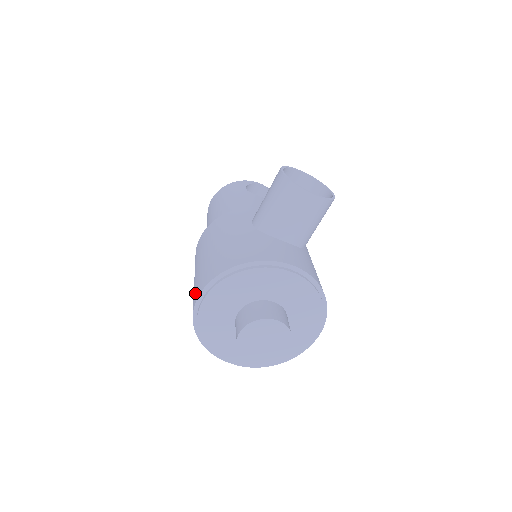
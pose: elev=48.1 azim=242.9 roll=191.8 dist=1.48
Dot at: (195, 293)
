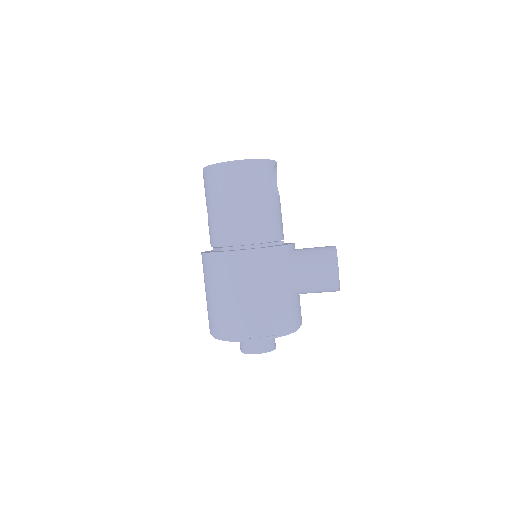
Dot at: (237, 326)
